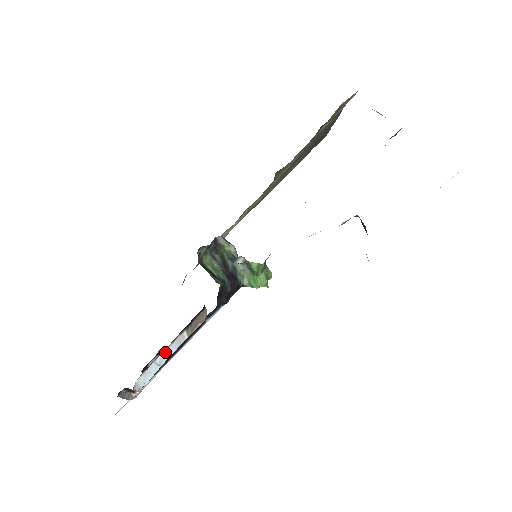
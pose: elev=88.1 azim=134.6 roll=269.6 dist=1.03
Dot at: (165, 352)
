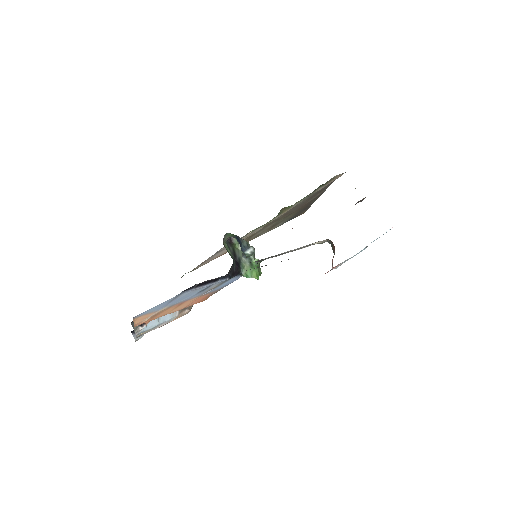
Dot at: occluded
